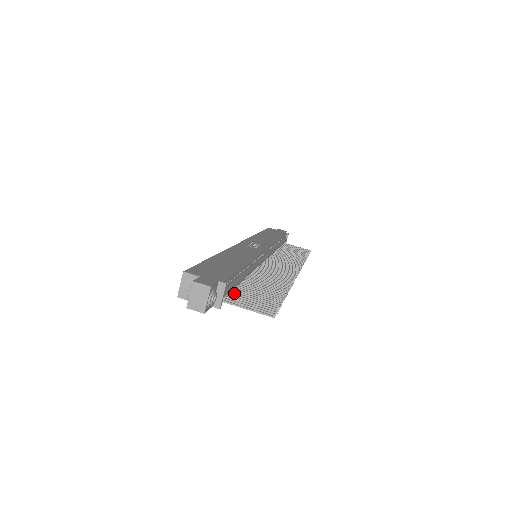
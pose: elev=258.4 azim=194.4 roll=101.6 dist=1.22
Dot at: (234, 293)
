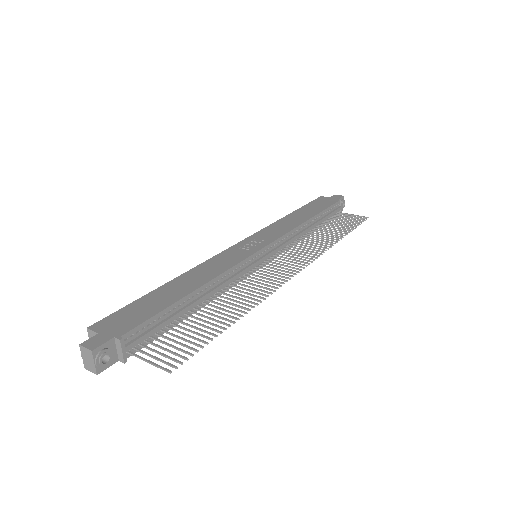
Dot at: (159, 335)
